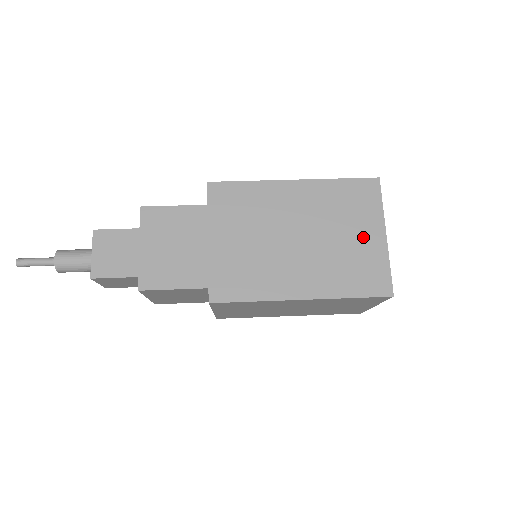
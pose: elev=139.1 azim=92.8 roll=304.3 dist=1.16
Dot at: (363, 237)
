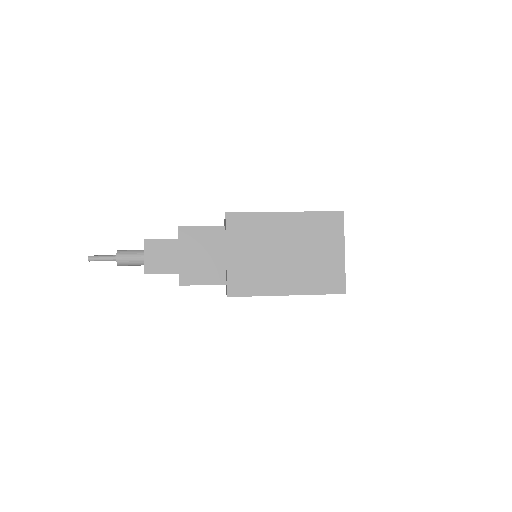
Dot at: (329, 254)
